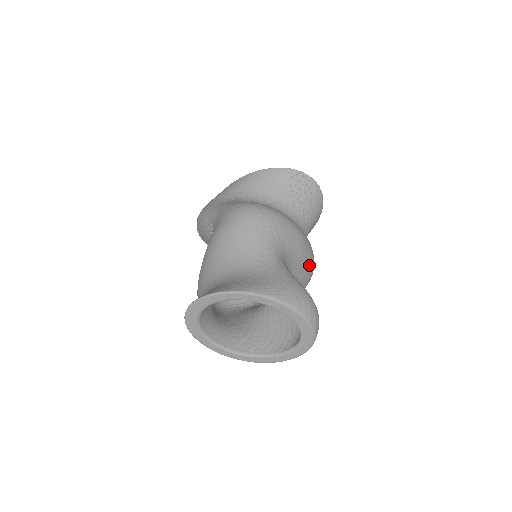
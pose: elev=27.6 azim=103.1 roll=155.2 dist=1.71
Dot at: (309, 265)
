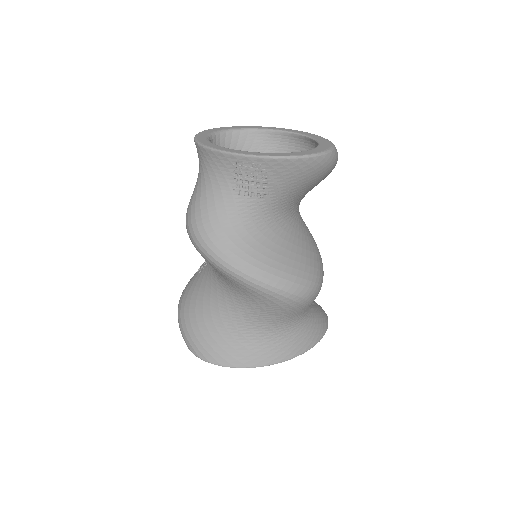
Dot at: (318, 255)
